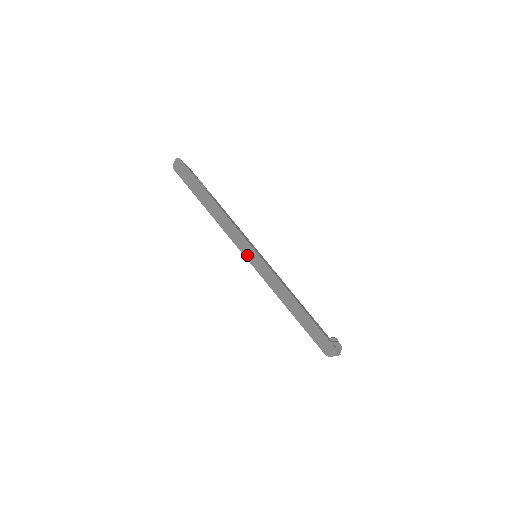
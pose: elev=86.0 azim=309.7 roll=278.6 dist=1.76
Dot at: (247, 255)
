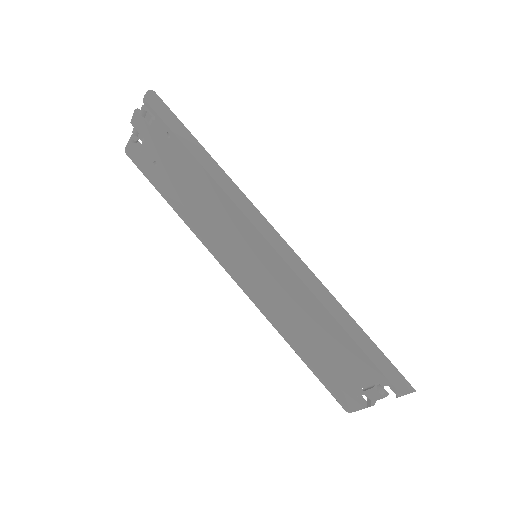
Dot at: (266, 235)
